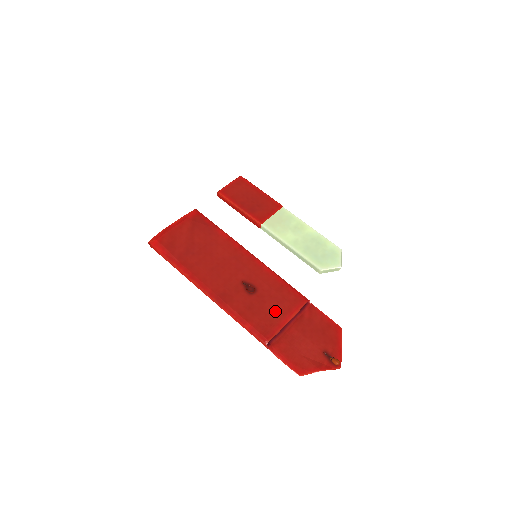
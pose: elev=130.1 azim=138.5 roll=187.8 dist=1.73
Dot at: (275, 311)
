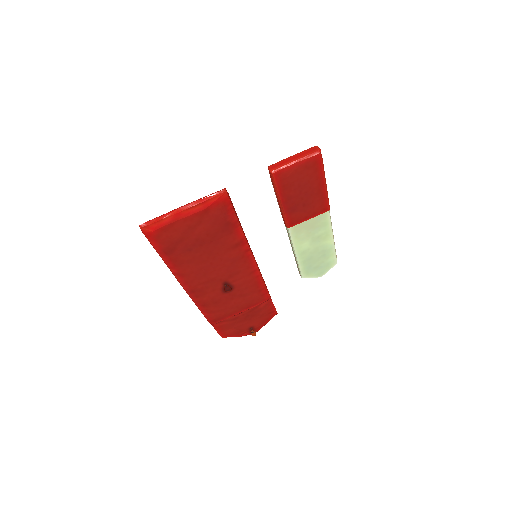
Dot at: (236, 306)
